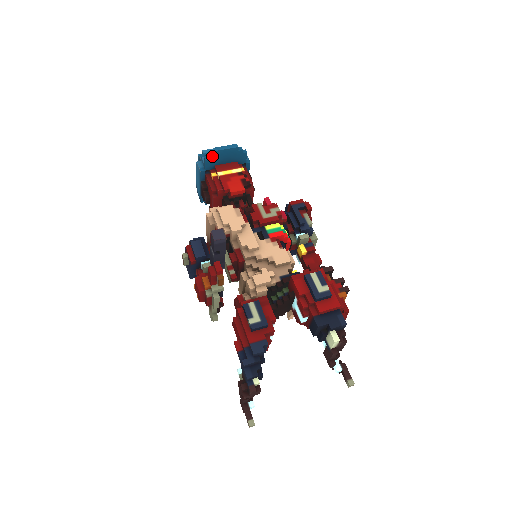
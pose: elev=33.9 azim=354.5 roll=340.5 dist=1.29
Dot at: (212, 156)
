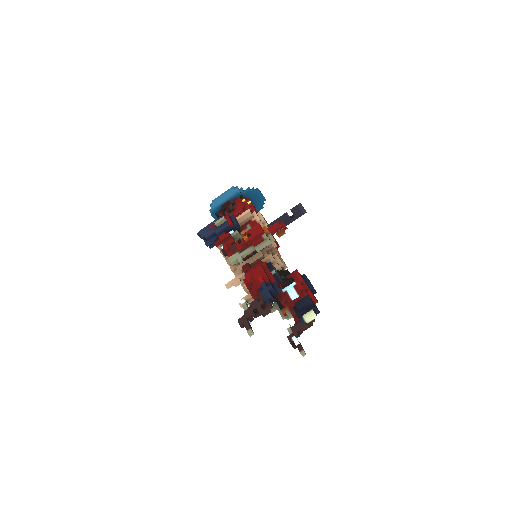
Dot at: (254, 190)
